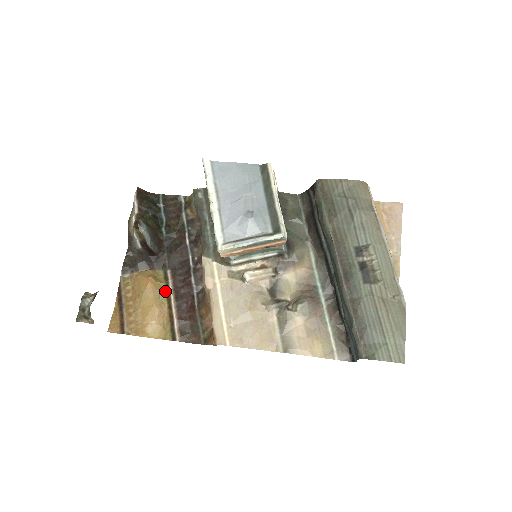
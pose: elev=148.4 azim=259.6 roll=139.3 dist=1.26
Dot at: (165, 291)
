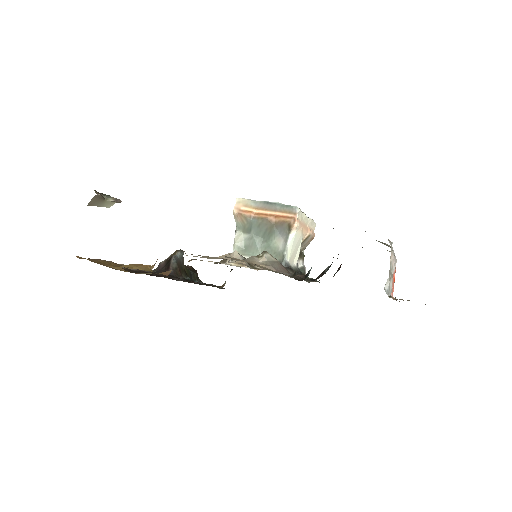
Dot at: occluded
